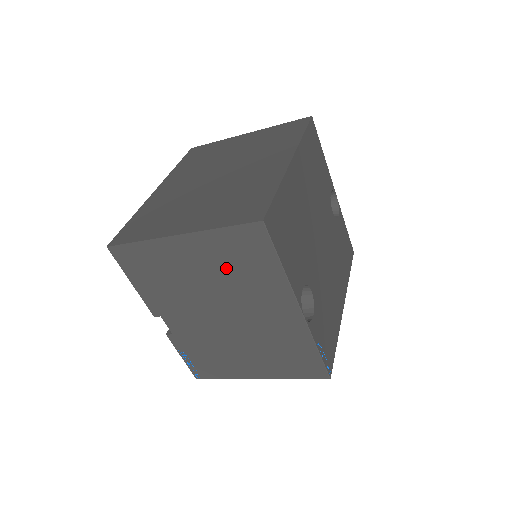
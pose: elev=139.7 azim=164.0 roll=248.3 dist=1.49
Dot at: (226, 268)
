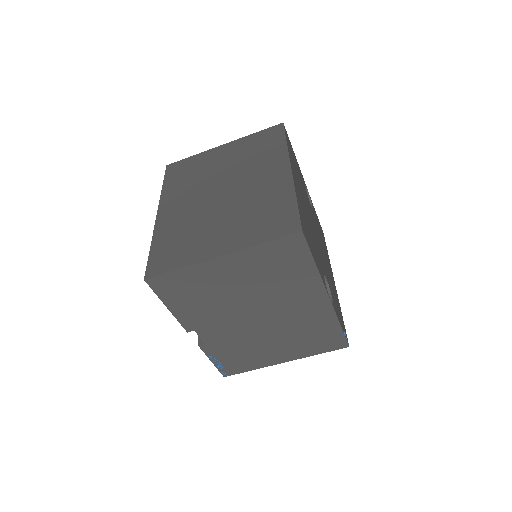
Dot at: (264, 276)
